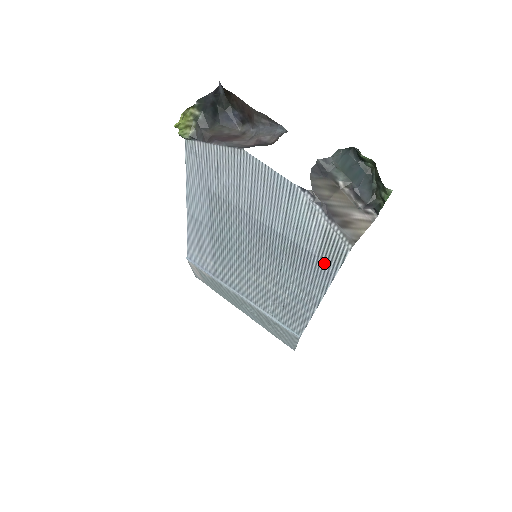
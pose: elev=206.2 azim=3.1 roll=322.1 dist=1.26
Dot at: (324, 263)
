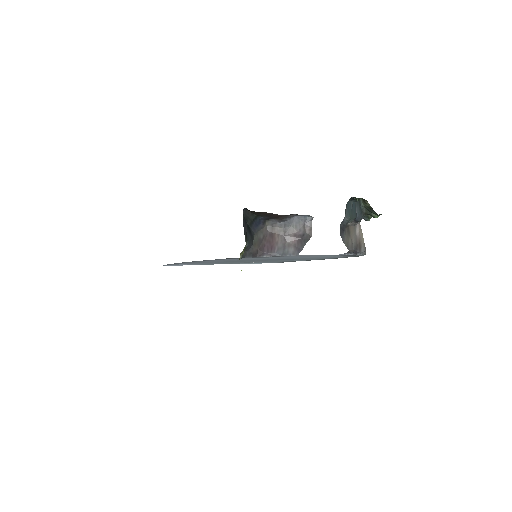
Dot at: occluded
